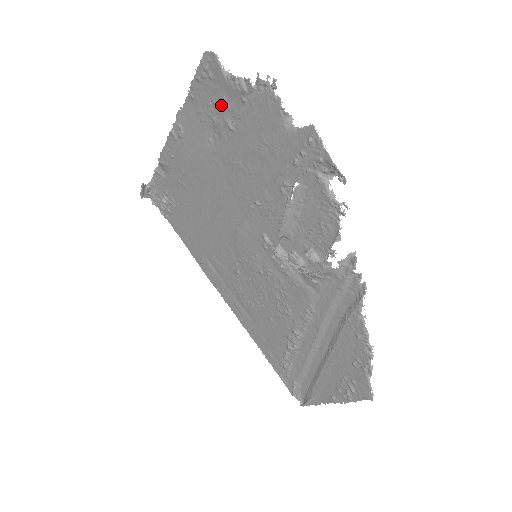
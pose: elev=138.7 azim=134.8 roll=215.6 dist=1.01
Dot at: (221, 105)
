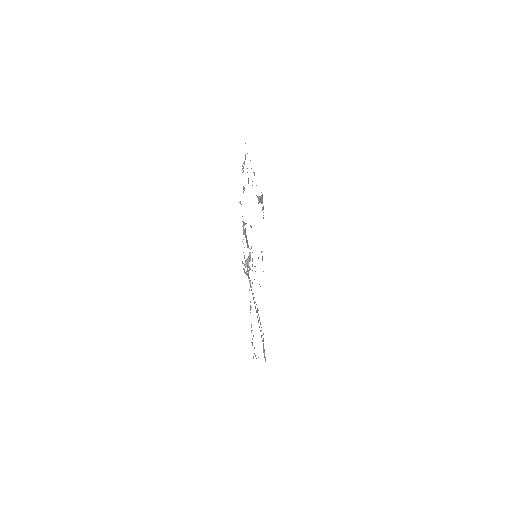
Dot at: occluded
